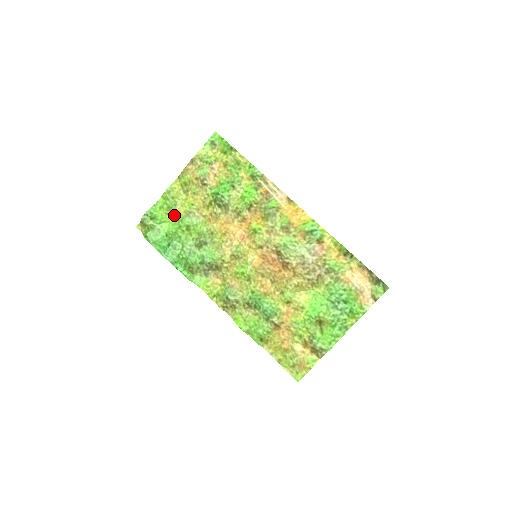
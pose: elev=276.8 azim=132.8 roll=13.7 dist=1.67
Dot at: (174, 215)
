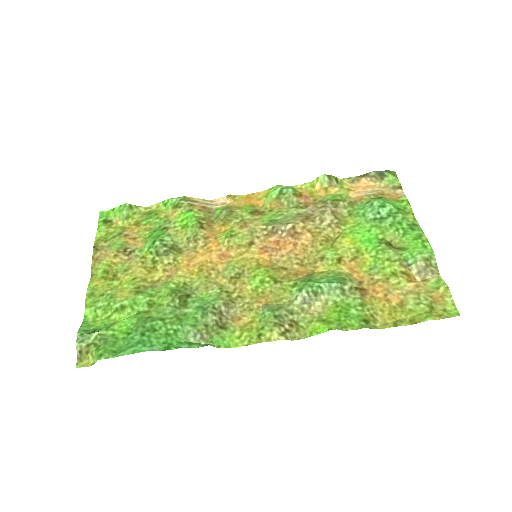
Dot at: (119, 306)
